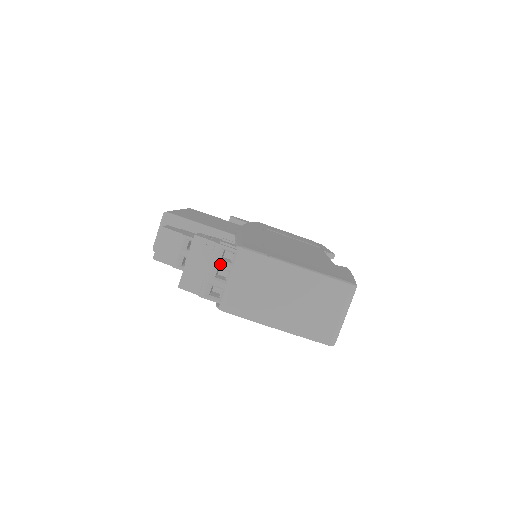
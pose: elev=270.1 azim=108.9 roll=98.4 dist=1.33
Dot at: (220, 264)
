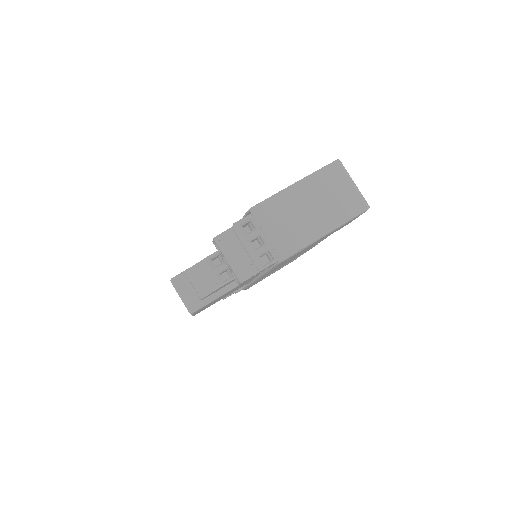
Dot at: (249, 236)
